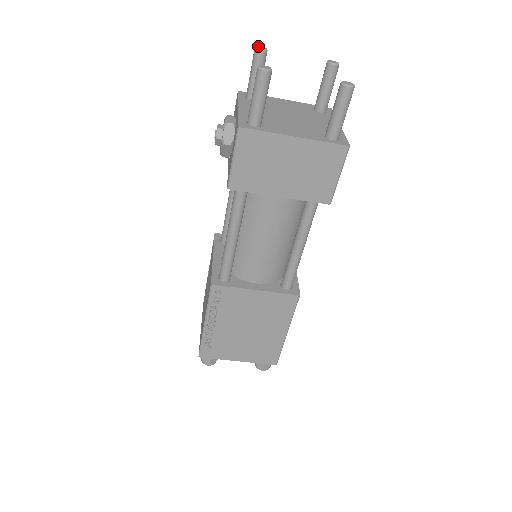
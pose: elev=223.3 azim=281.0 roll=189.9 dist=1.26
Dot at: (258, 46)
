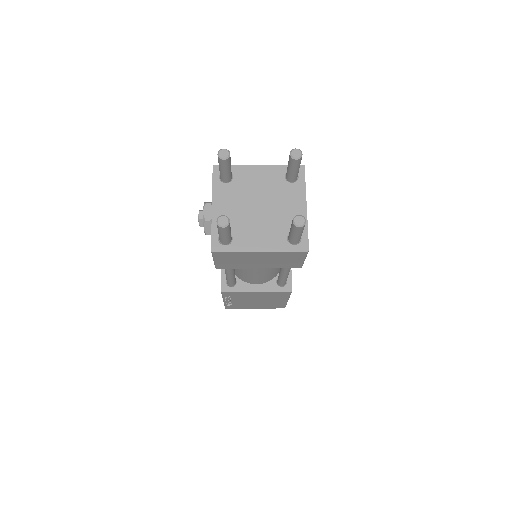
Dot at: (220, 152)
